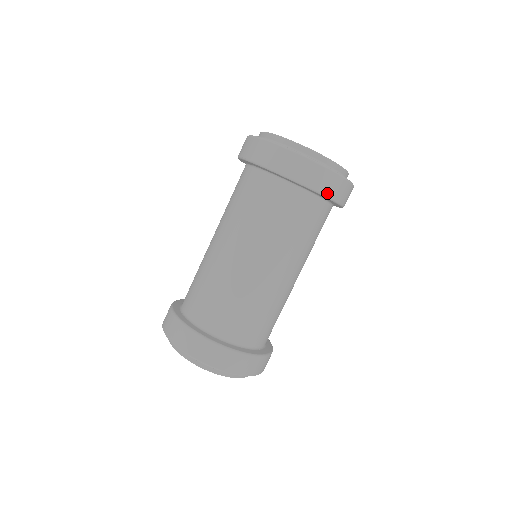
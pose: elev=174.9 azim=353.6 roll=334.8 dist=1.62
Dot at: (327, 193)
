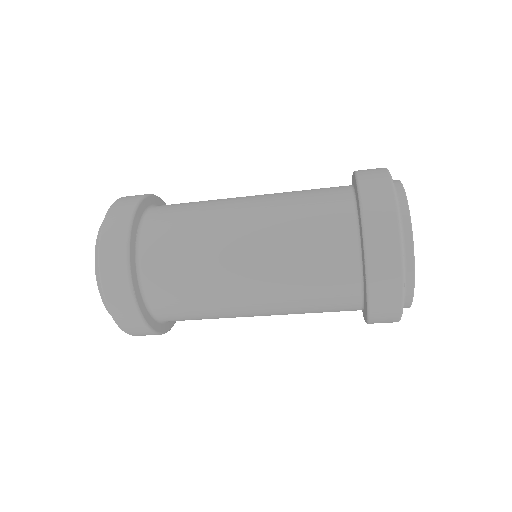
Dot at: (372, 320)
